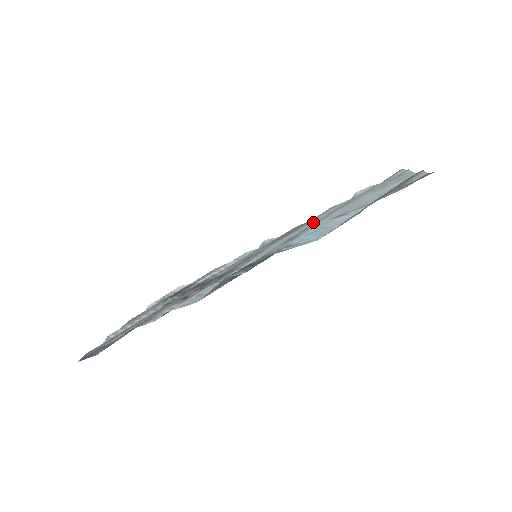
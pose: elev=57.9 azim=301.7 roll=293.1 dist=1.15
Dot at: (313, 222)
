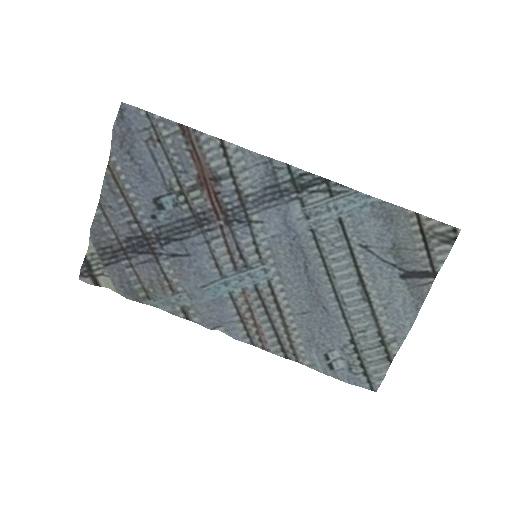
Dot at: (295, 319)
